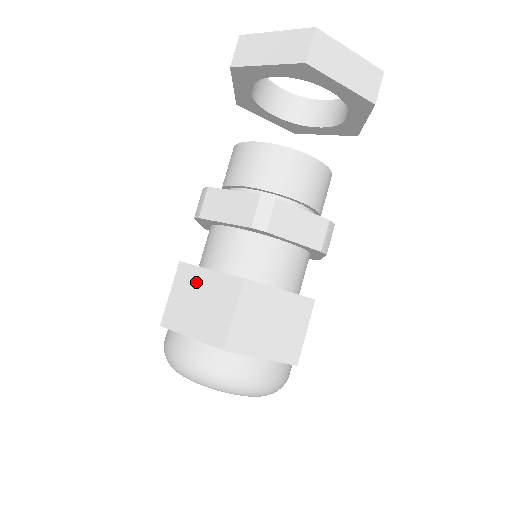
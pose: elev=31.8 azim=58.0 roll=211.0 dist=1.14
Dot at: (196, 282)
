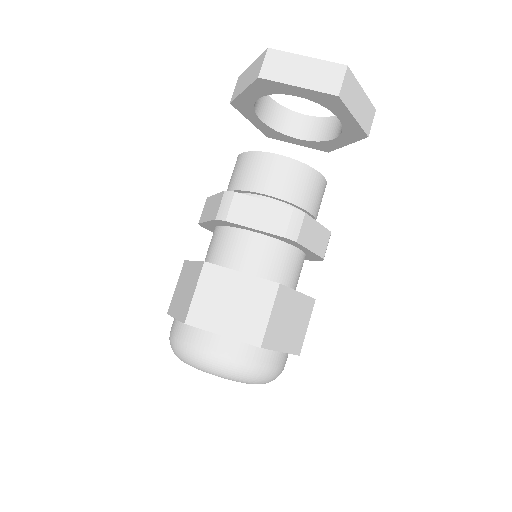
Dot at: (226, 283)
